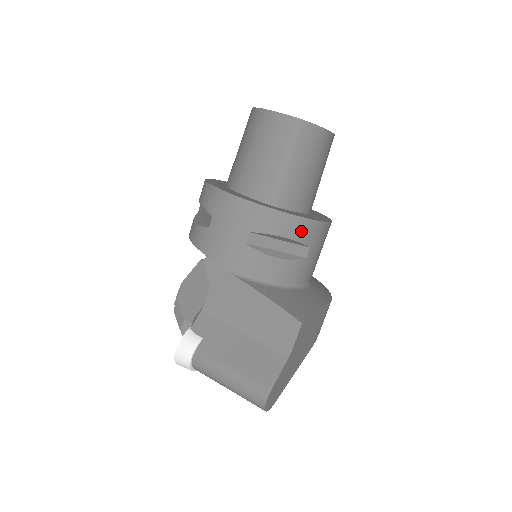
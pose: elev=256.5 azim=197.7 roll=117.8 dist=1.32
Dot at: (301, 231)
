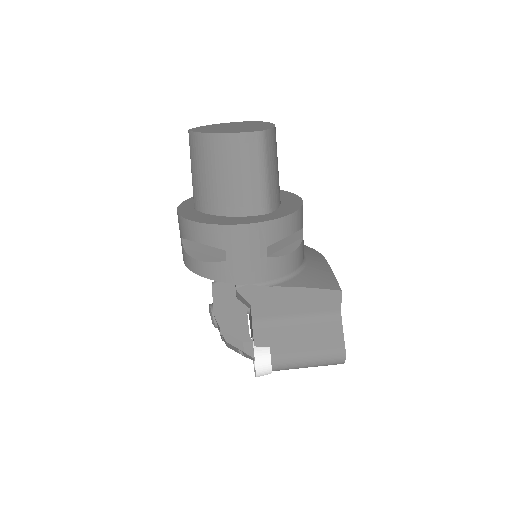
Dot at: (298, 221)
